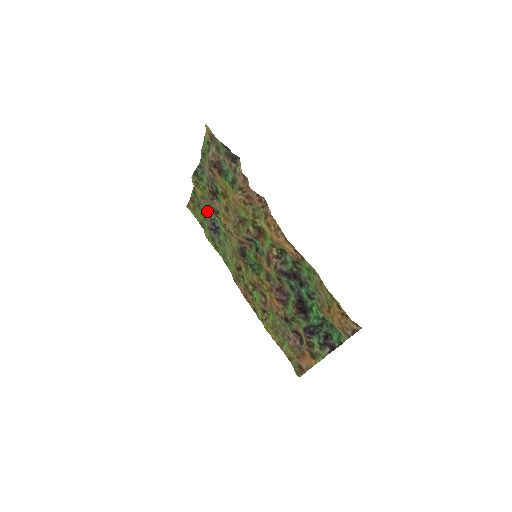
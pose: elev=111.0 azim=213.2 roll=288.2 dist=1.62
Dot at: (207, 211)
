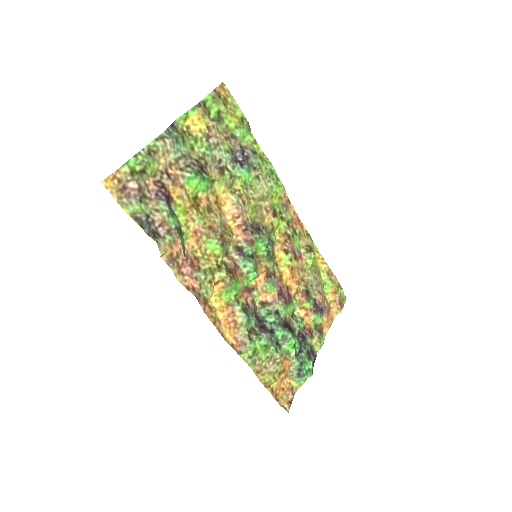
Dot at: (224, 142)
